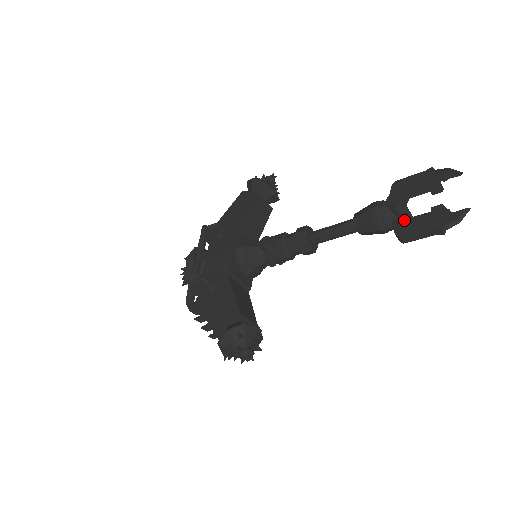
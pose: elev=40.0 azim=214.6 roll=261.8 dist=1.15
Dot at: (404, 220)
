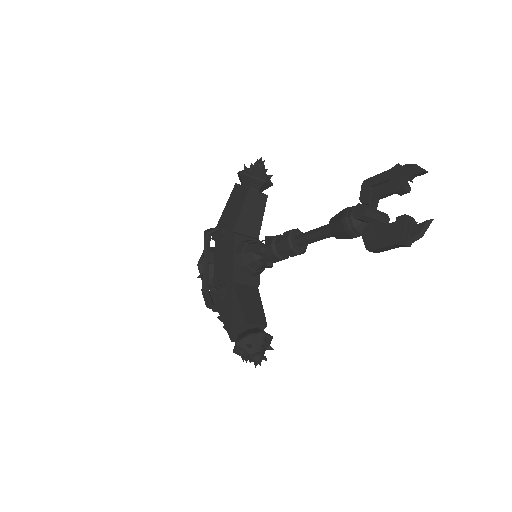
Dot at: (373, 229)
